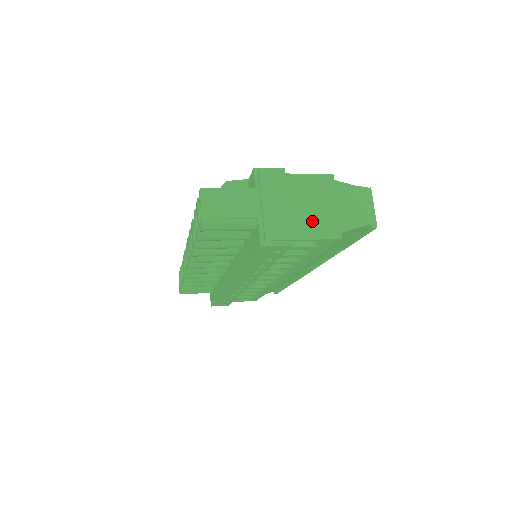
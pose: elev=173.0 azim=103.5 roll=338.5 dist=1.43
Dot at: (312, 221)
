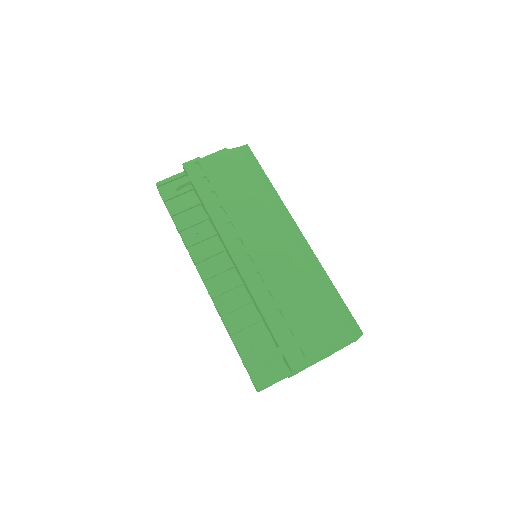
Dot at: occluded
